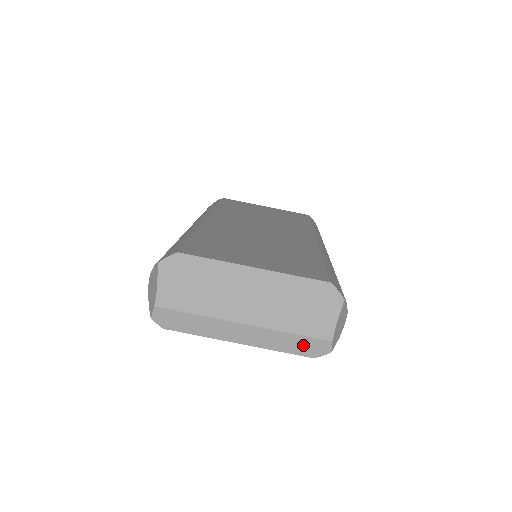
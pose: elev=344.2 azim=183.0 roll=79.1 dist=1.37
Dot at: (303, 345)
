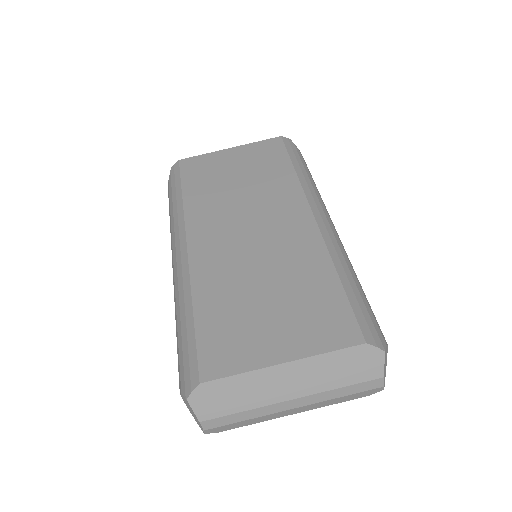
Dot at: (356, 396)
